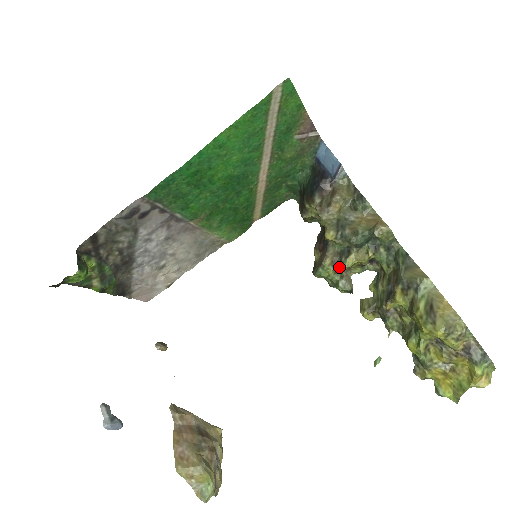
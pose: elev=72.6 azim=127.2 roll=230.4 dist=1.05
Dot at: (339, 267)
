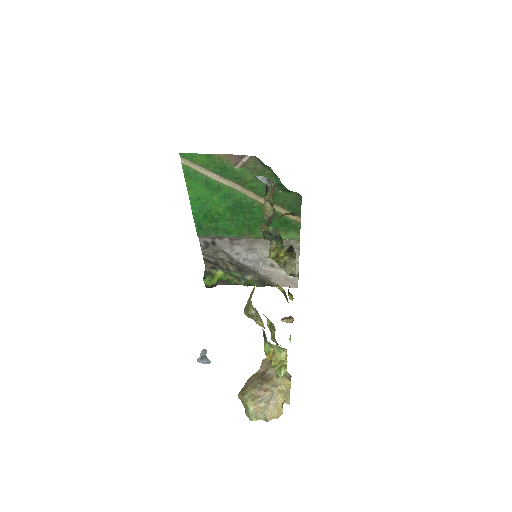
Dot at: (272, 258)
